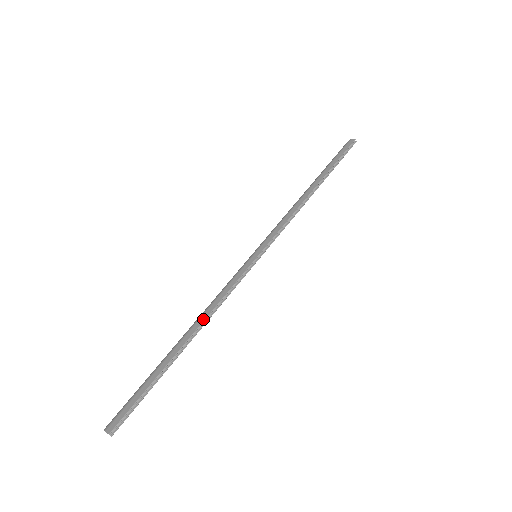
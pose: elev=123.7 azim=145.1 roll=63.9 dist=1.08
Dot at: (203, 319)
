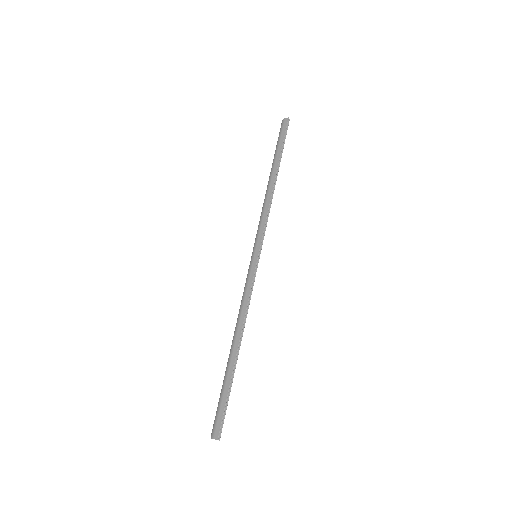
Dot at: (241, 325)
